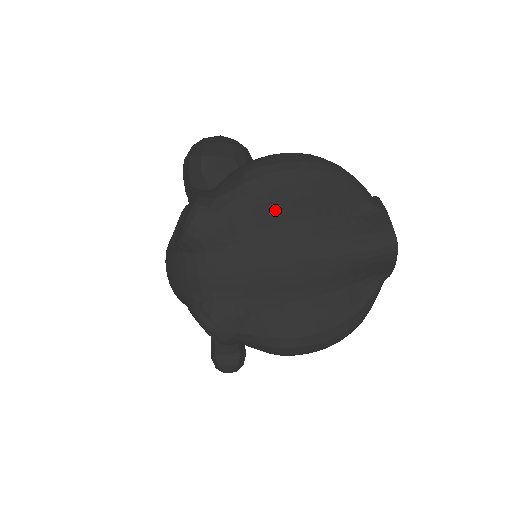
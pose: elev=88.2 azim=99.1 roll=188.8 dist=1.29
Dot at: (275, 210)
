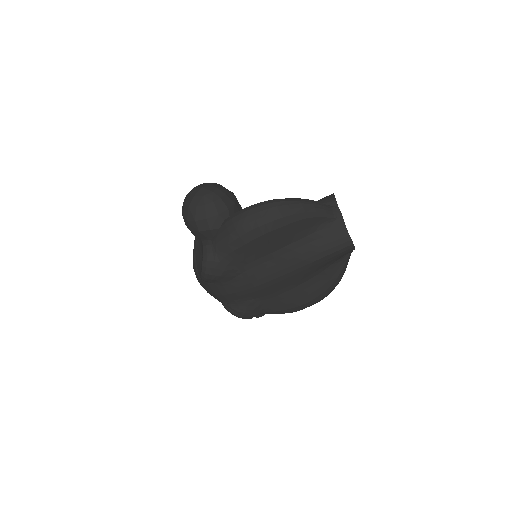
Dot at: (259, 250)
